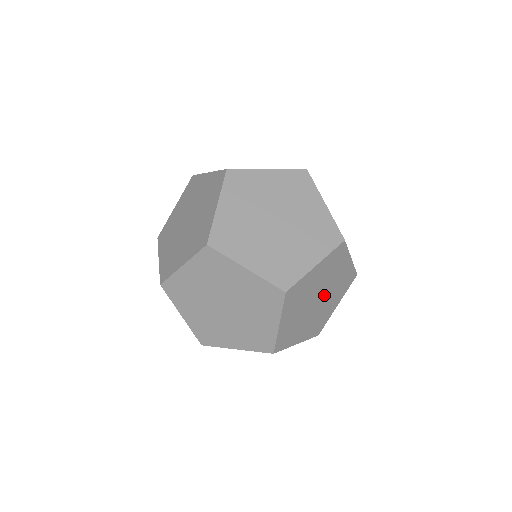
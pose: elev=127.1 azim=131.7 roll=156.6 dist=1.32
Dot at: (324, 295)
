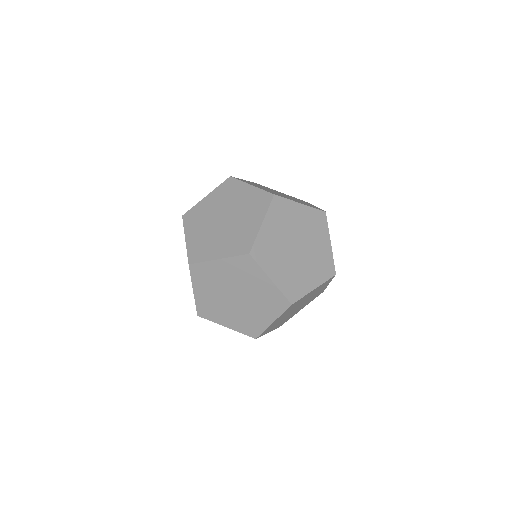
Dot at: occluded
